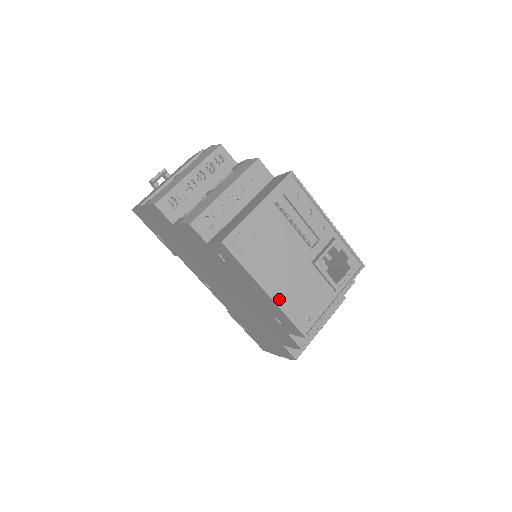
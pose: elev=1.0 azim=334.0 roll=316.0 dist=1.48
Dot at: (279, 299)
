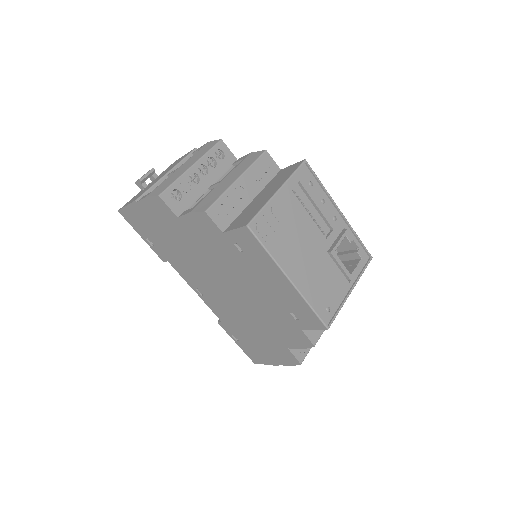
Dot at: (301, 288)
